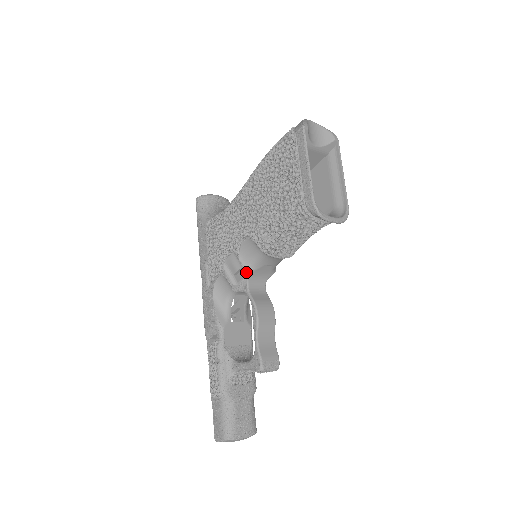
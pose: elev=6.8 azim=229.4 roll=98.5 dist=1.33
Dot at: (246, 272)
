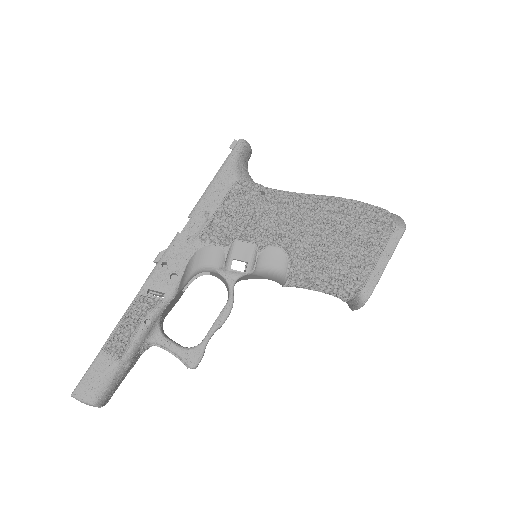
Dot at: (251, 271)
